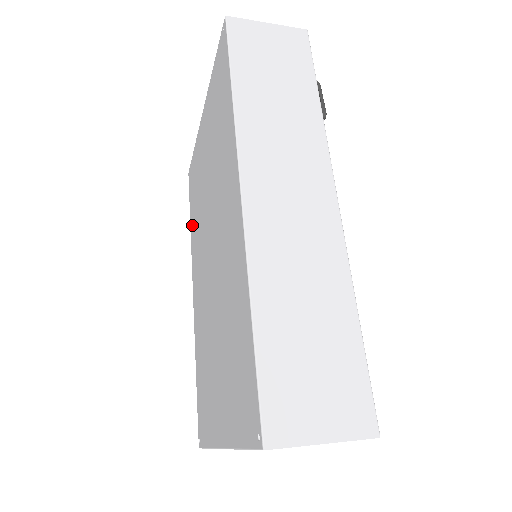
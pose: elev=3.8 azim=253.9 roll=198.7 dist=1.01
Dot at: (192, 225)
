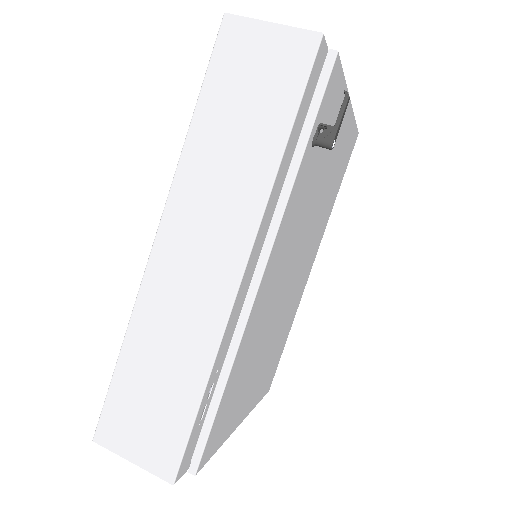
Dot at: occluded
